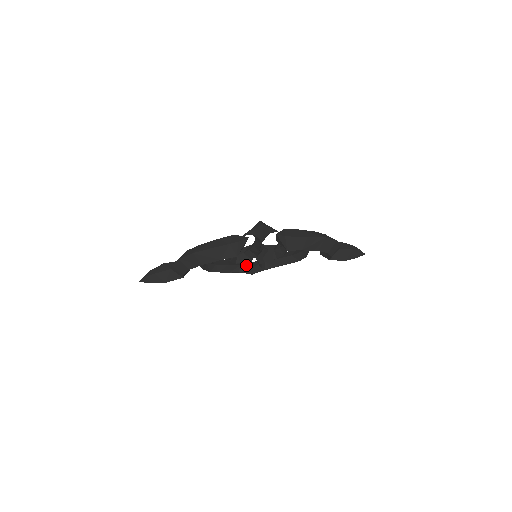
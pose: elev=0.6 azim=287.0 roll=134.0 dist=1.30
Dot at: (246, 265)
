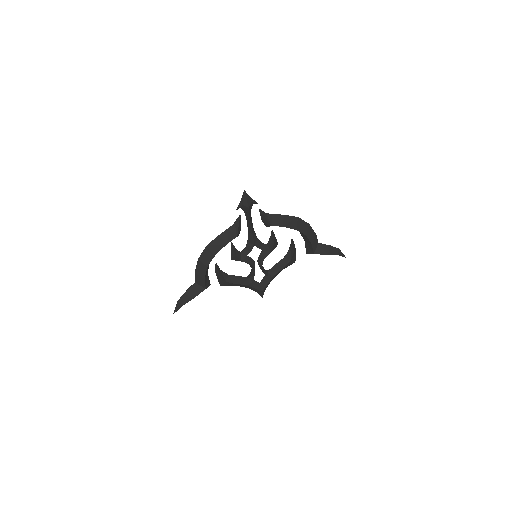
Dot at: (252, 274)
